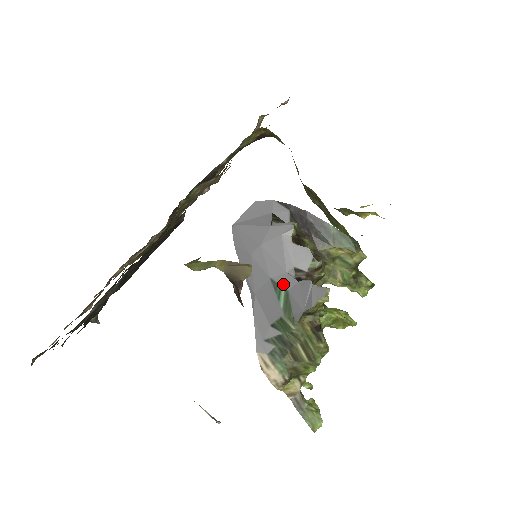
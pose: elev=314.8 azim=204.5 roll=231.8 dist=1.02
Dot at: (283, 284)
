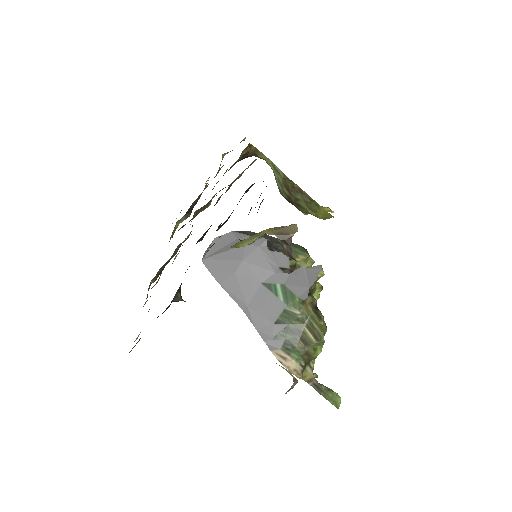
Dot at: (276, 282)
